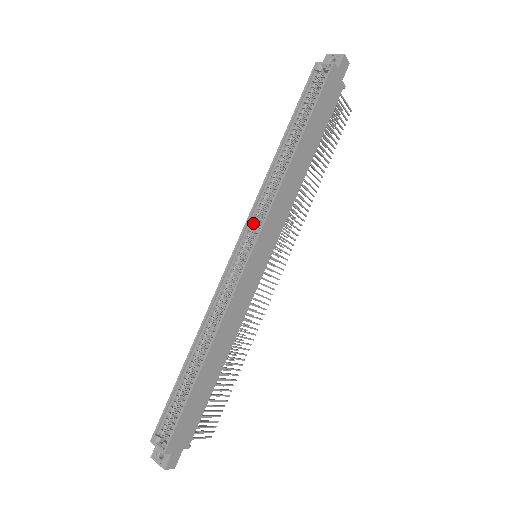
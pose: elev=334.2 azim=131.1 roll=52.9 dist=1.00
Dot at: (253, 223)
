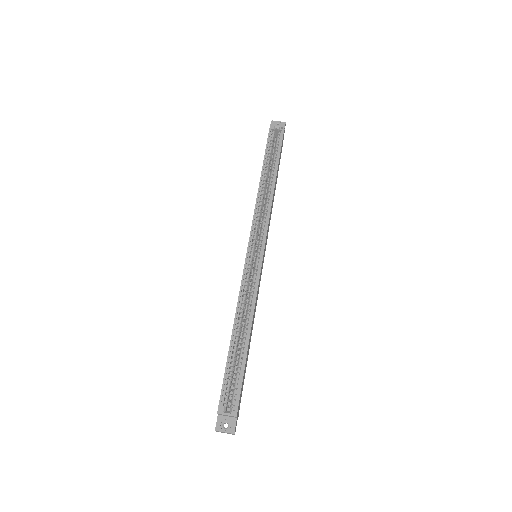
Dot at: (256, 230)
